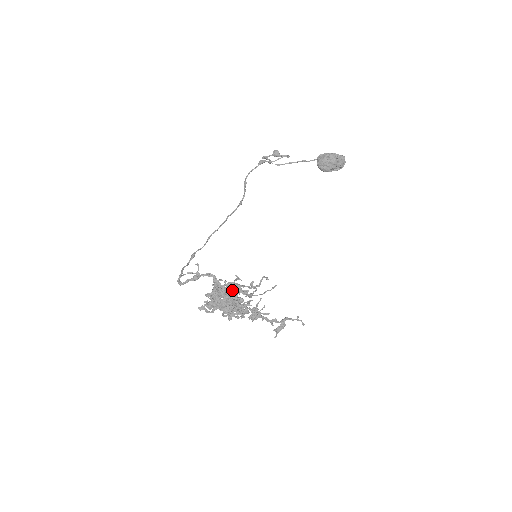
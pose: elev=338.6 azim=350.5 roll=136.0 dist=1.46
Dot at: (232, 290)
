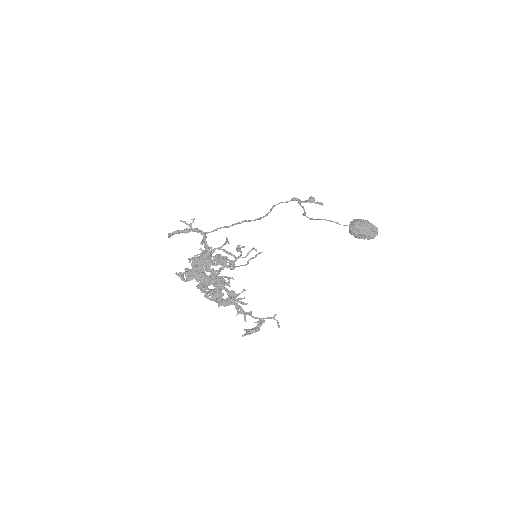
Dot at: (217, 260)
